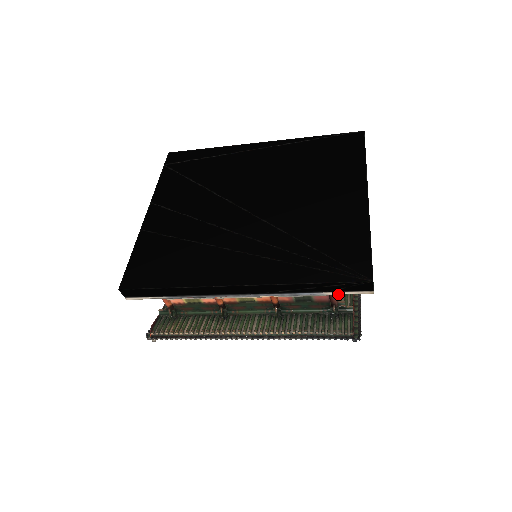
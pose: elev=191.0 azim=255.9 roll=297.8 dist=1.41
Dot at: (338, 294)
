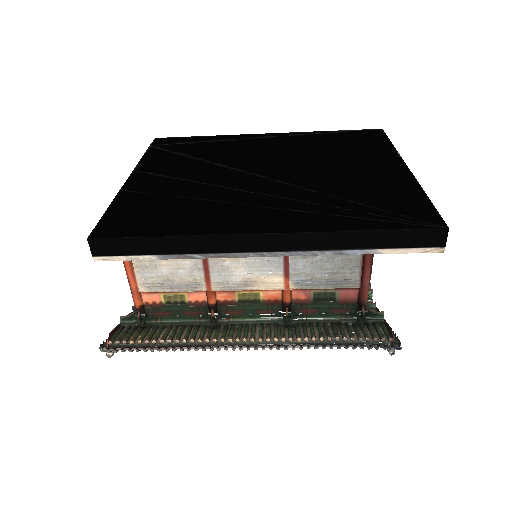
Dot at: (398, 253)
